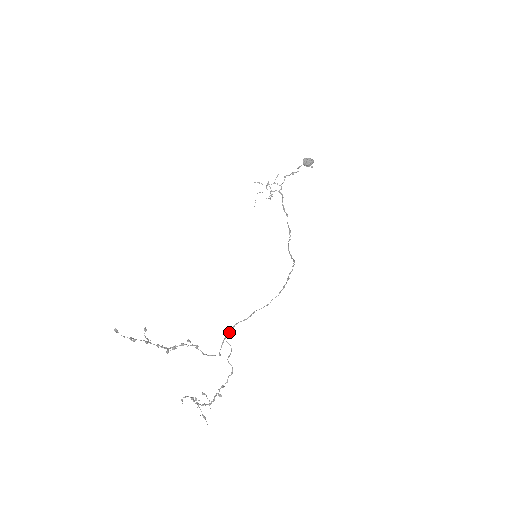
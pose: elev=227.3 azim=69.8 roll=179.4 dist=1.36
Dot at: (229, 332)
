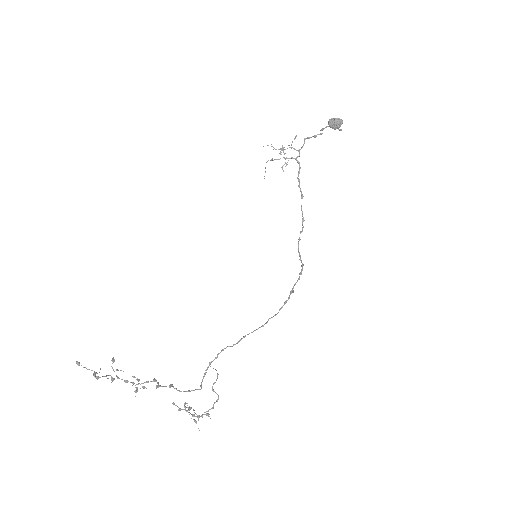
Dot at: (214, 359)
